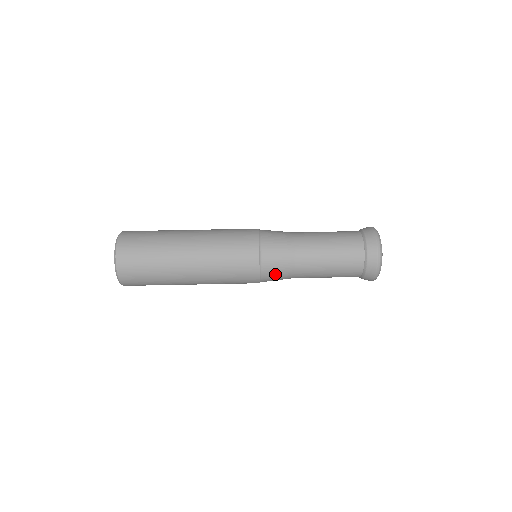
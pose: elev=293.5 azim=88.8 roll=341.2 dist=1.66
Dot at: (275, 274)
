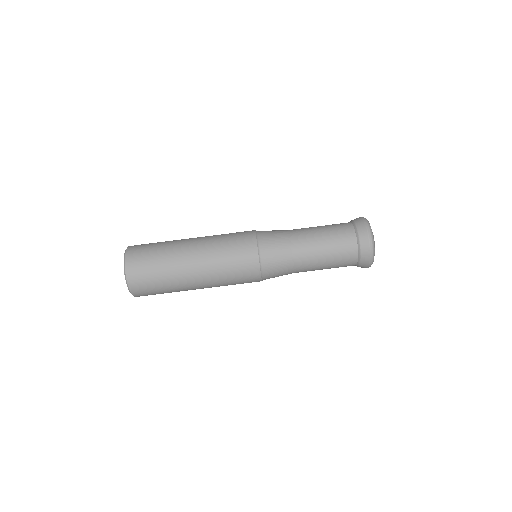
Dot at: (276, 276)
